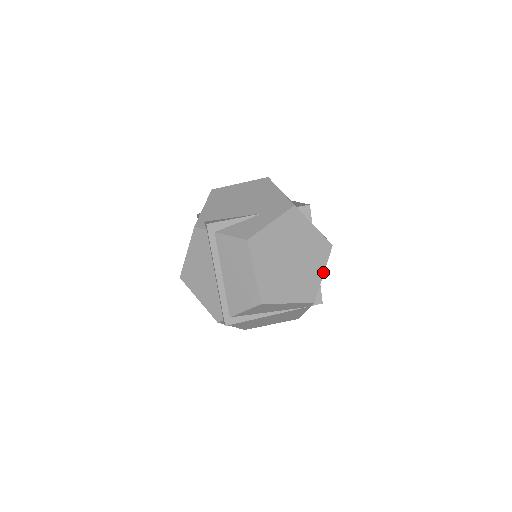
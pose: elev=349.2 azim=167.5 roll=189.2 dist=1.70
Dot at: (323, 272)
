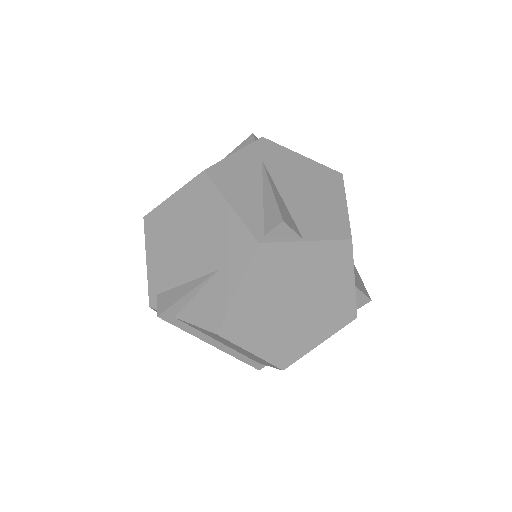
Dot at: (353, 279)
